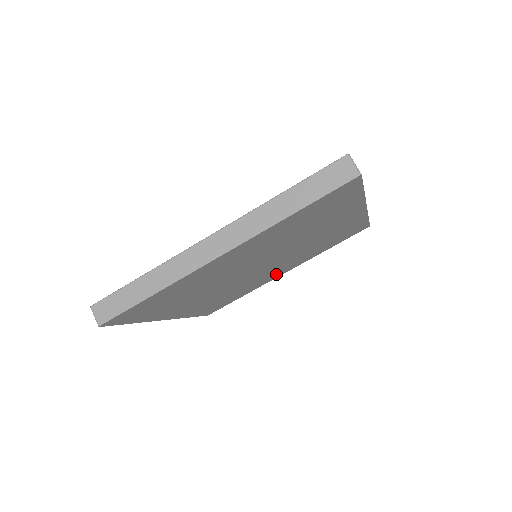
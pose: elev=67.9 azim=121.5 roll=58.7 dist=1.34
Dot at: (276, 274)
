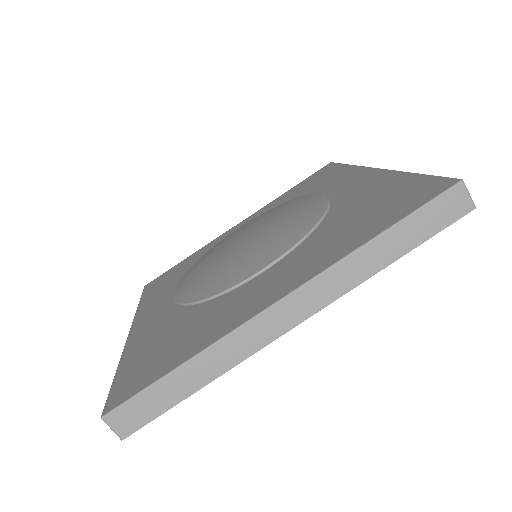
Dot at: occluded
